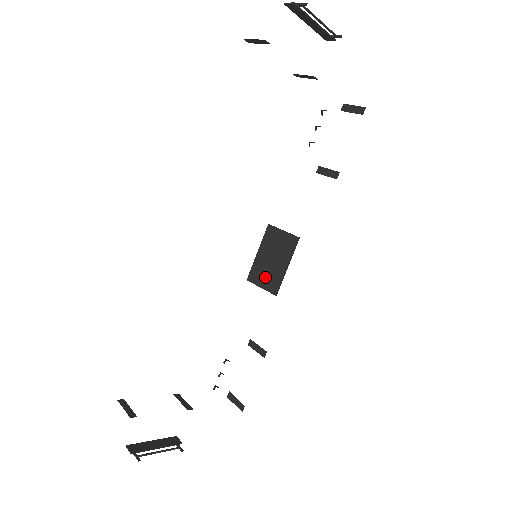
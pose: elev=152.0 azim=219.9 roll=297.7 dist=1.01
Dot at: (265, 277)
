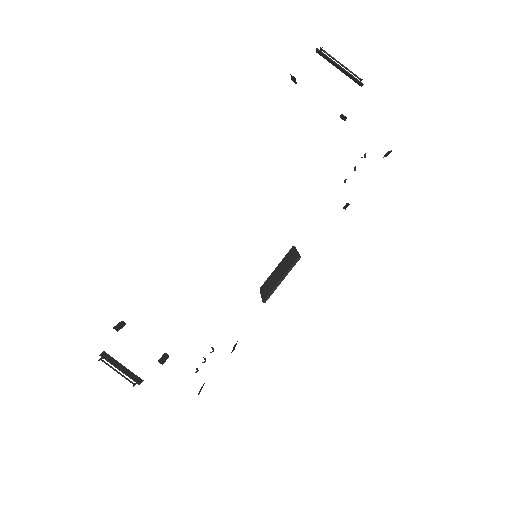
Dot at: (267, 287)
